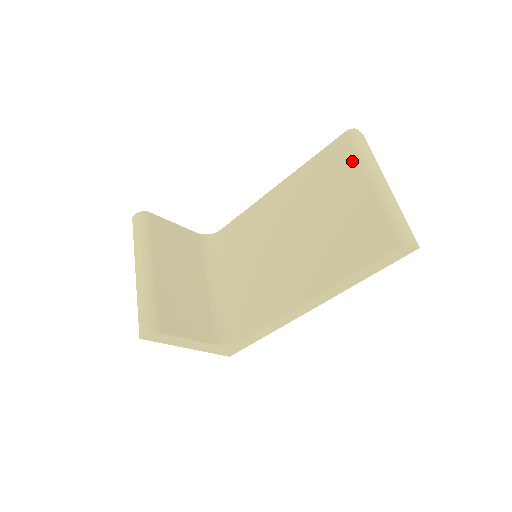
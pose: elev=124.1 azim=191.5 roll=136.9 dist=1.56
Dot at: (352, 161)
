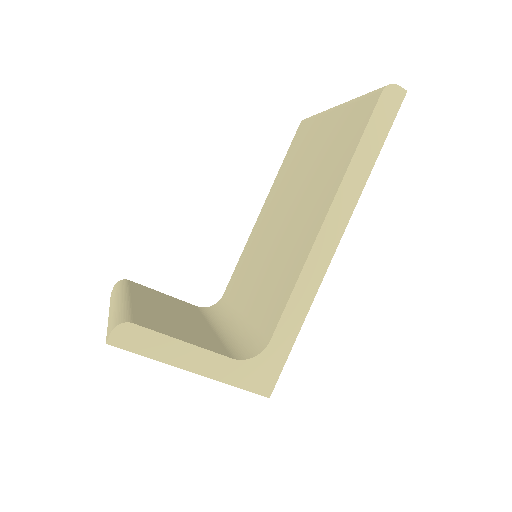
Dot at: (312, 124)
